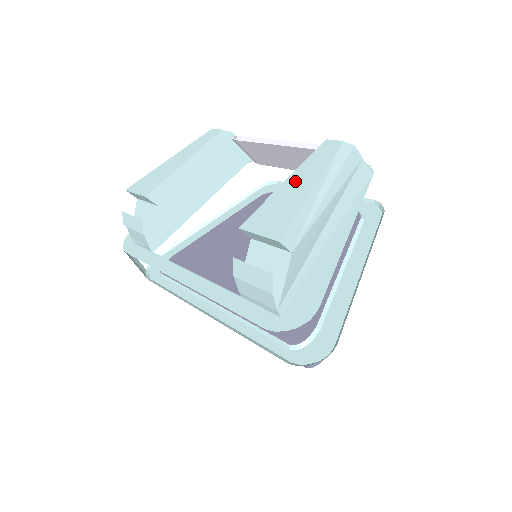
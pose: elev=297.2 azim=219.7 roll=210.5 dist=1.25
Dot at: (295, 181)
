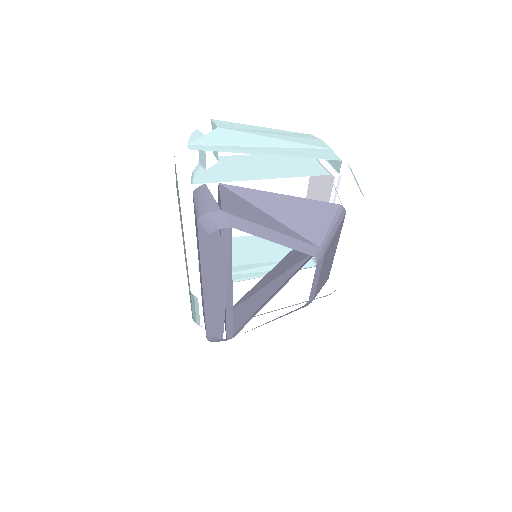
Dot at: occluded
